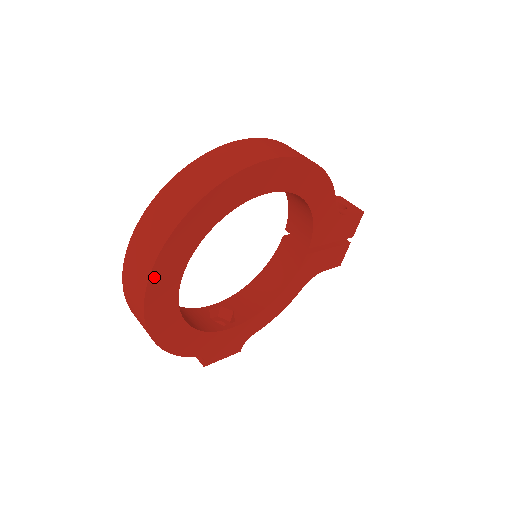
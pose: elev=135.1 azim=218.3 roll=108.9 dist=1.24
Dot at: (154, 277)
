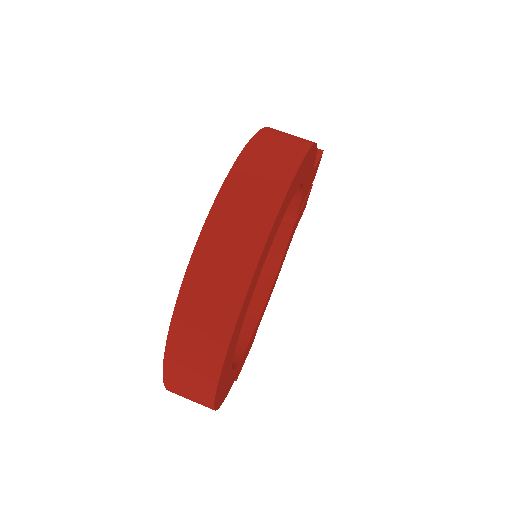
Dot at: (222, 370)
